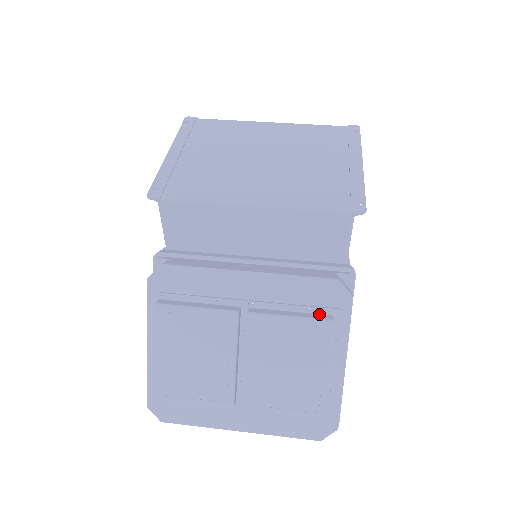
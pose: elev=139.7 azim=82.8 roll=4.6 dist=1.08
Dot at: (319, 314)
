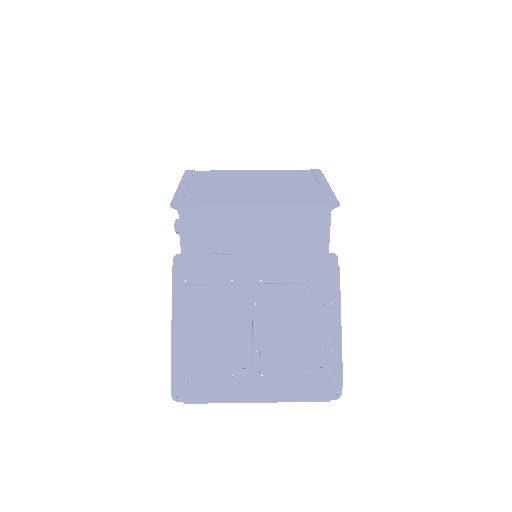
Dot at: occluded
